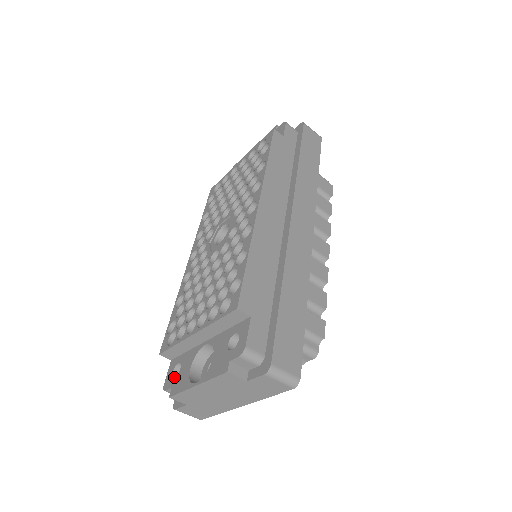
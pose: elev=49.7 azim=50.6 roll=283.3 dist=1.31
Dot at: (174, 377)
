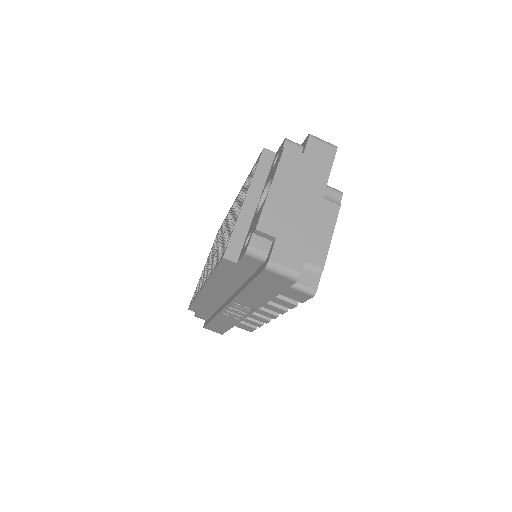
Dot at: occluded
